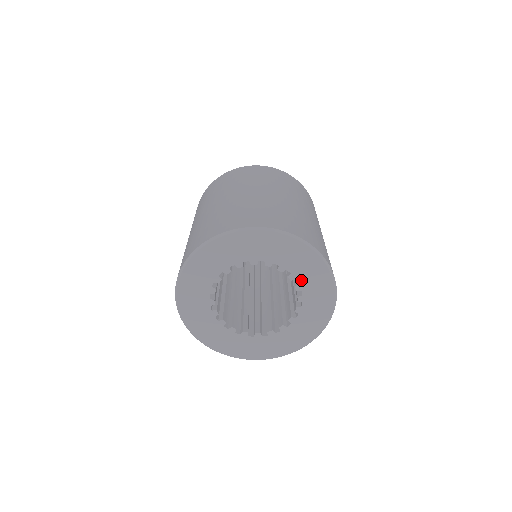
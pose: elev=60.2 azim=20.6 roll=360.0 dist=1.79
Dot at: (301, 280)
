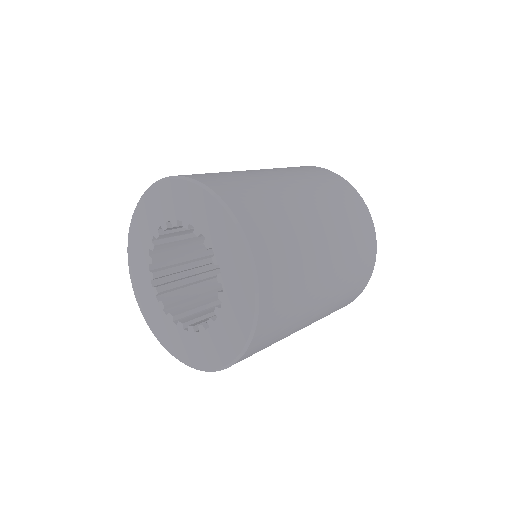
Dot at: (219, 323)
